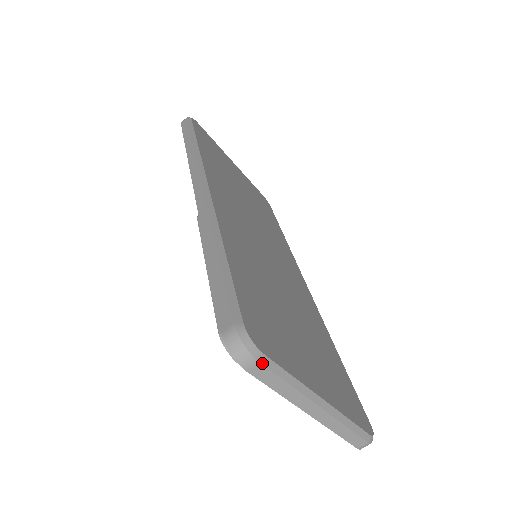
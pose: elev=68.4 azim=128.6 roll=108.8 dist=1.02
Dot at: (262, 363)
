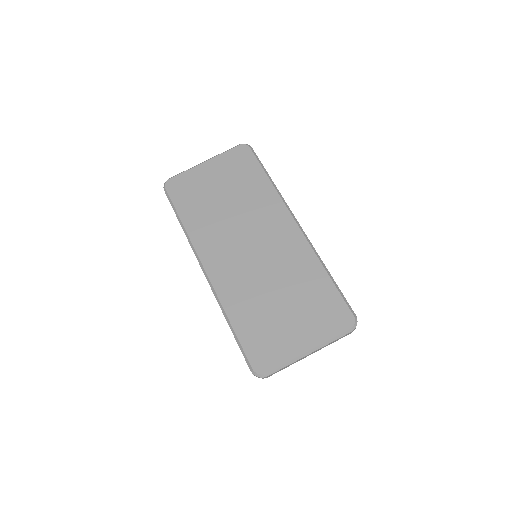
Dot at: (269, 375)
